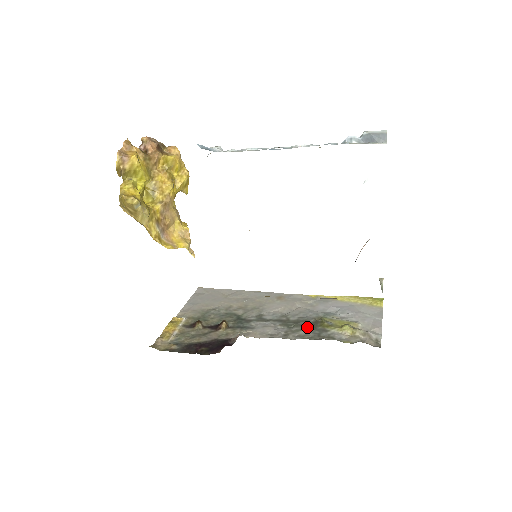
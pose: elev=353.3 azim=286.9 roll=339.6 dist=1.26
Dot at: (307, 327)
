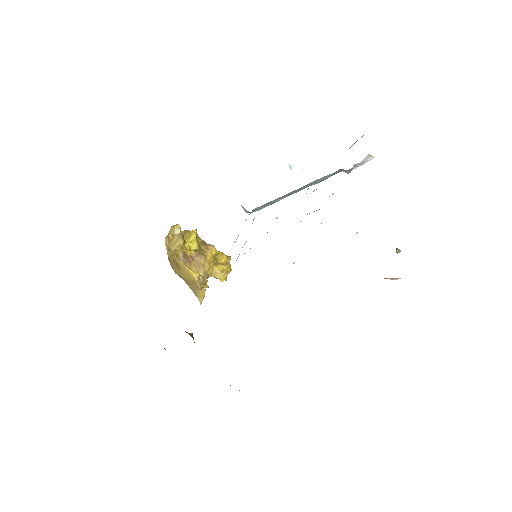
Dot at: occluded
